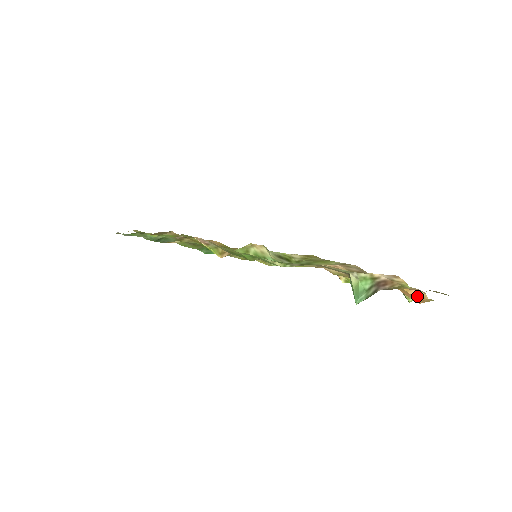
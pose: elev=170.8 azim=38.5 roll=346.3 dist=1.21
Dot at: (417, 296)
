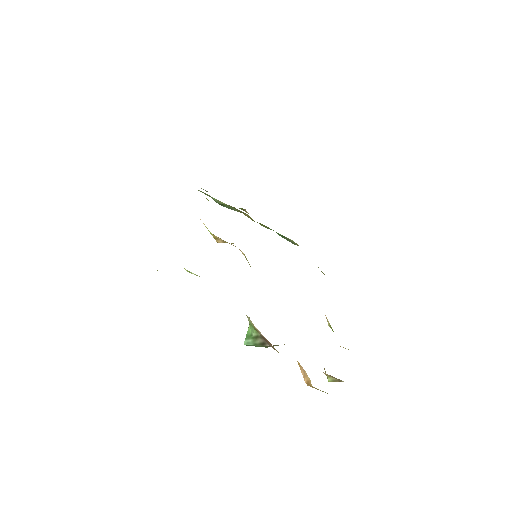
Dot at: (304, 375)
